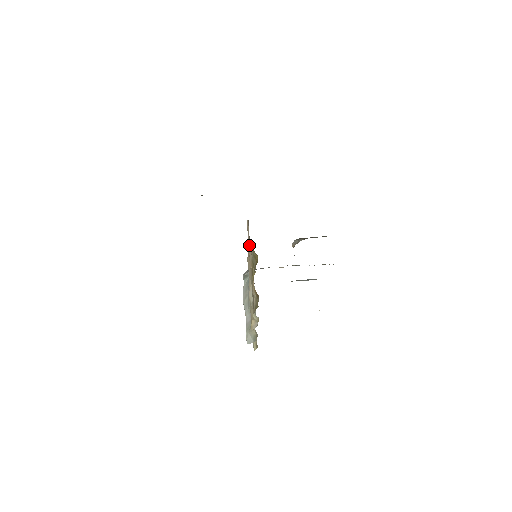
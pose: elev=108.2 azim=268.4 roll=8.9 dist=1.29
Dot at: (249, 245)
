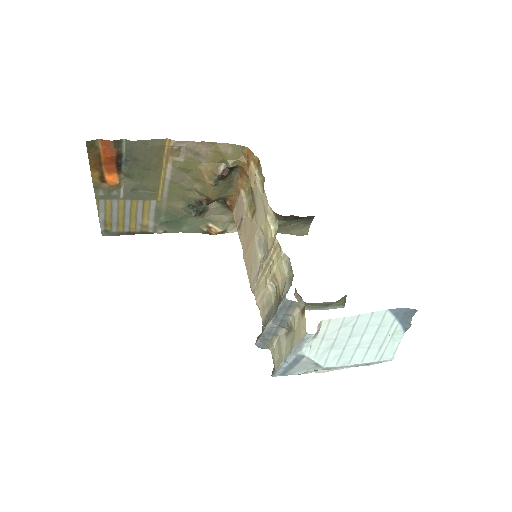
Dot at: (243, 216)
